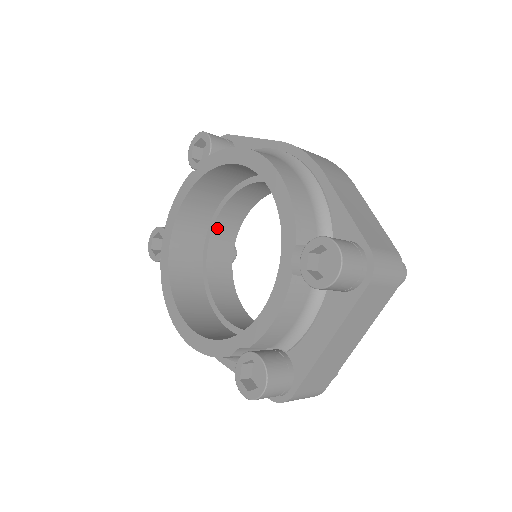
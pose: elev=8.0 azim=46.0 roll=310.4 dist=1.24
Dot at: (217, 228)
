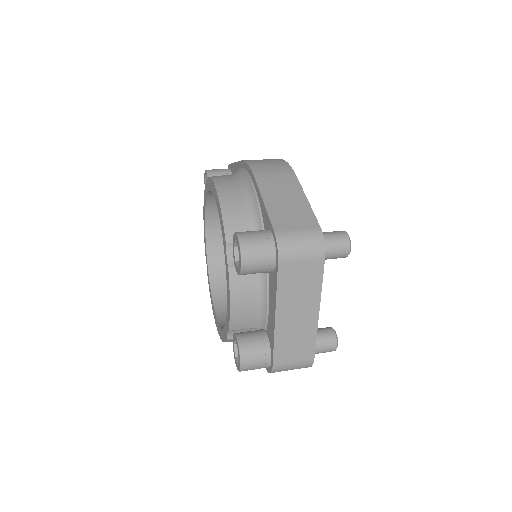
Dot at: occluded
